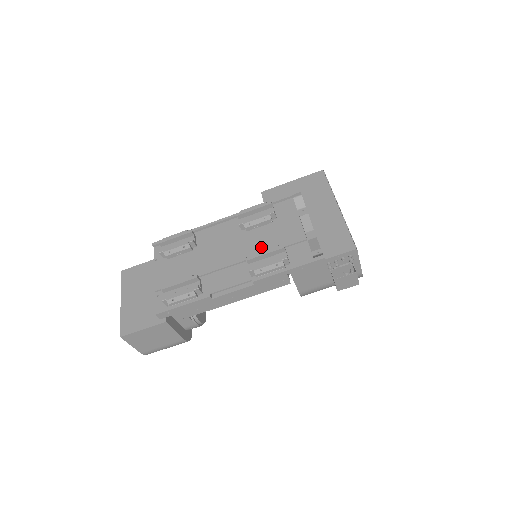
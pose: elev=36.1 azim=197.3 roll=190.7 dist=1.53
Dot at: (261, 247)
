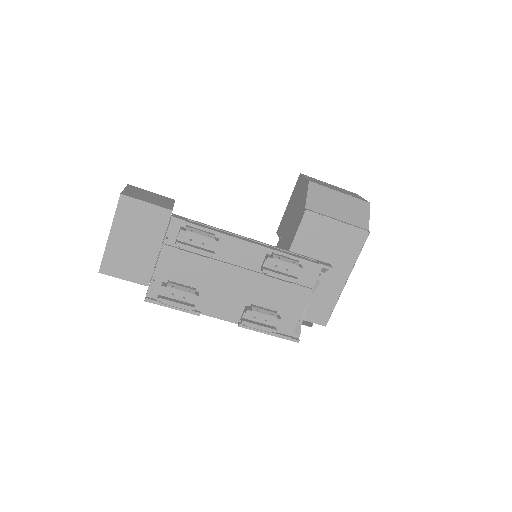
Dot at: (265, 300)
